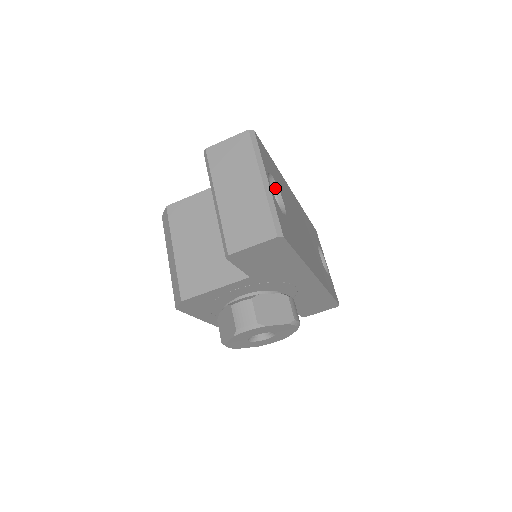
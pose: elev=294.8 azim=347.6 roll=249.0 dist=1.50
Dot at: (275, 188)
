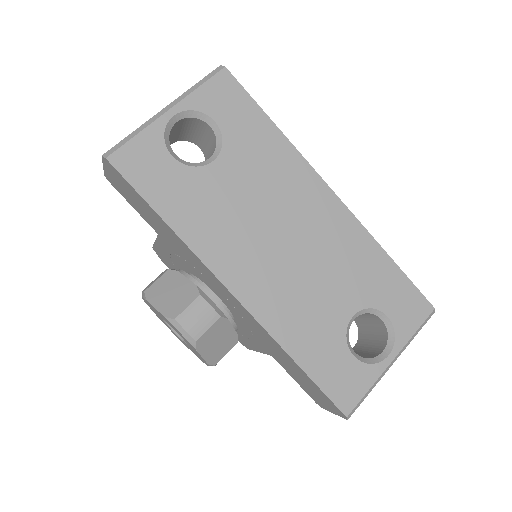
Dot at: (219, 140)
